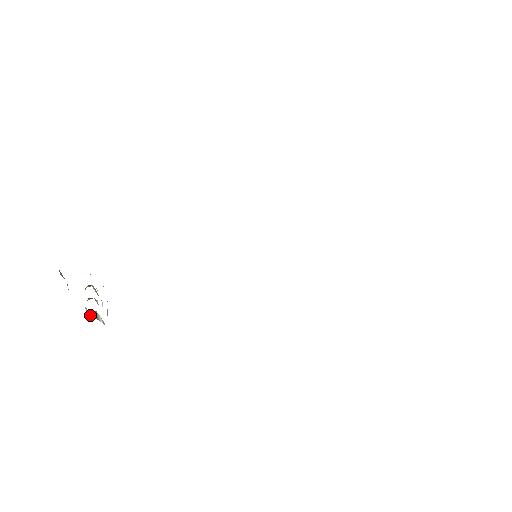
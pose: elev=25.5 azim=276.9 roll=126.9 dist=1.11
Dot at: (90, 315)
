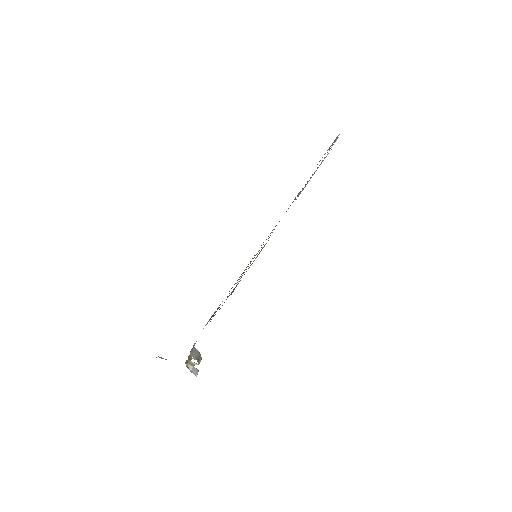
Dot at: (189, 366)
